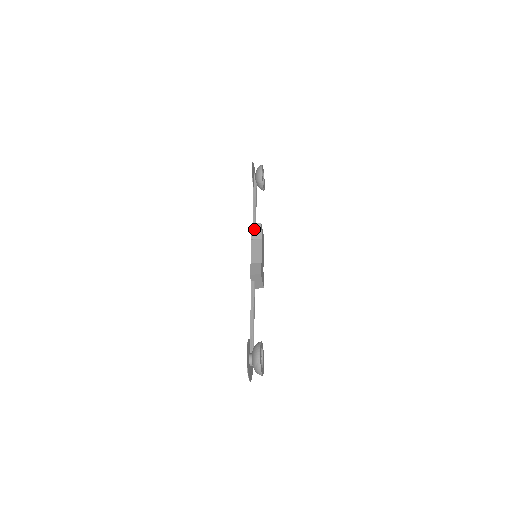
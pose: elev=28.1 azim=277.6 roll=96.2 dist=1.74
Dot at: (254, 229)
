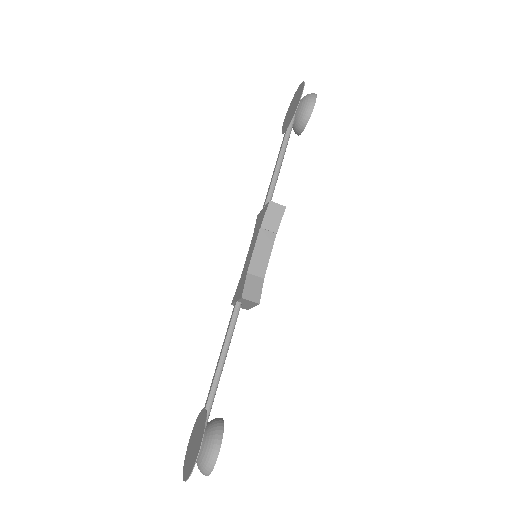
Dot at: (271, 212)
